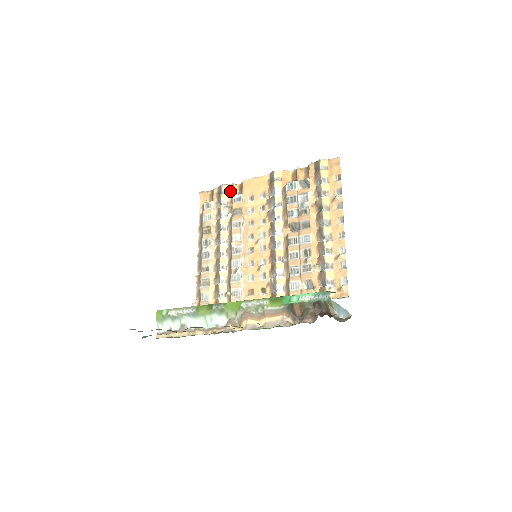
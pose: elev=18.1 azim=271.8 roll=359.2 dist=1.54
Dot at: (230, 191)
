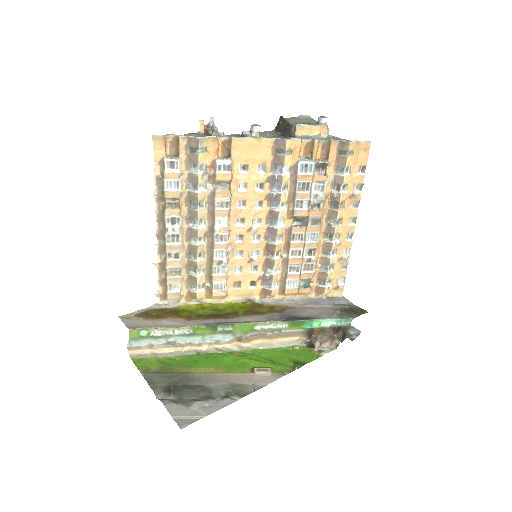
Dot at: (210, 149)
